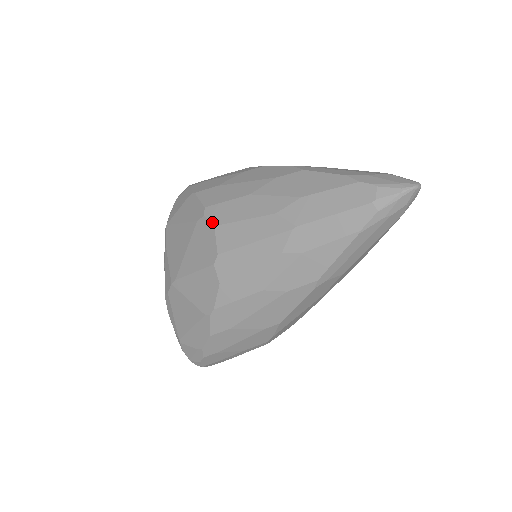
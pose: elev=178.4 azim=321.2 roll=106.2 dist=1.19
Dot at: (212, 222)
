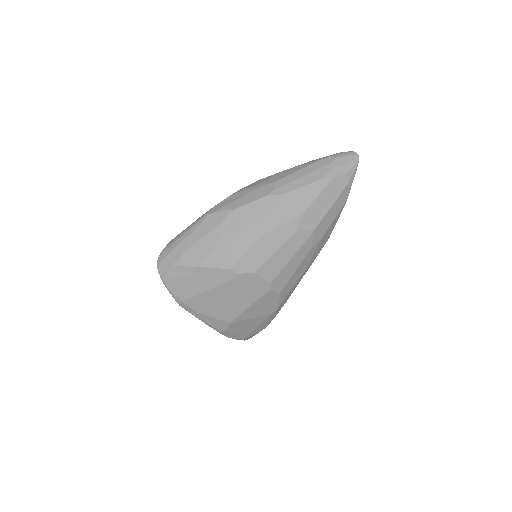
Dot at: (249, 272)
